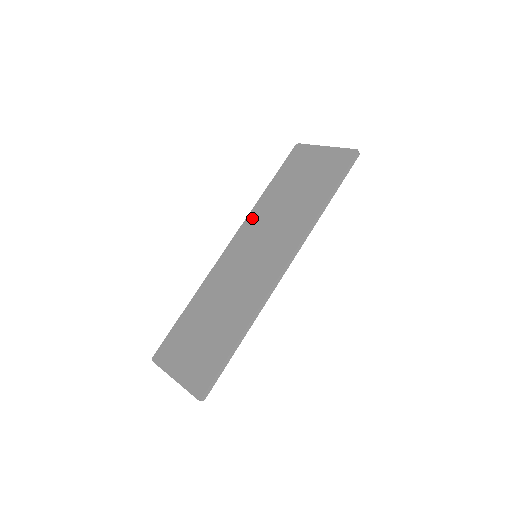
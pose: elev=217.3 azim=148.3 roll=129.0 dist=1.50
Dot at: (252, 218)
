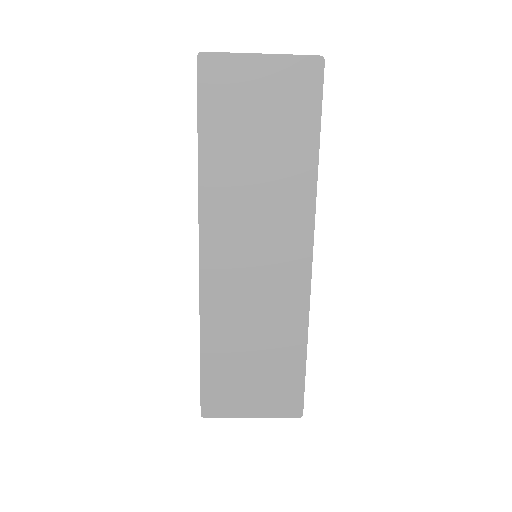
Dot at: (210, 207)
